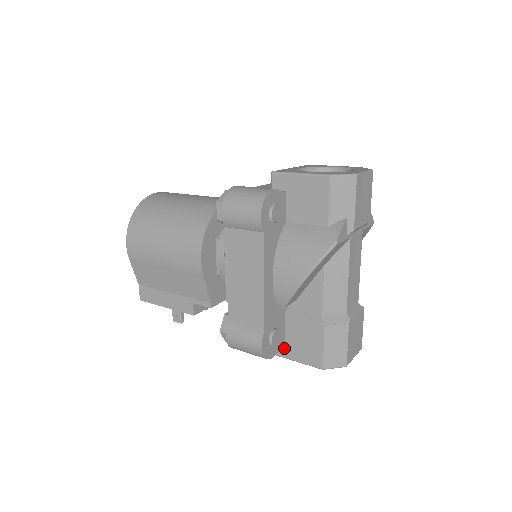
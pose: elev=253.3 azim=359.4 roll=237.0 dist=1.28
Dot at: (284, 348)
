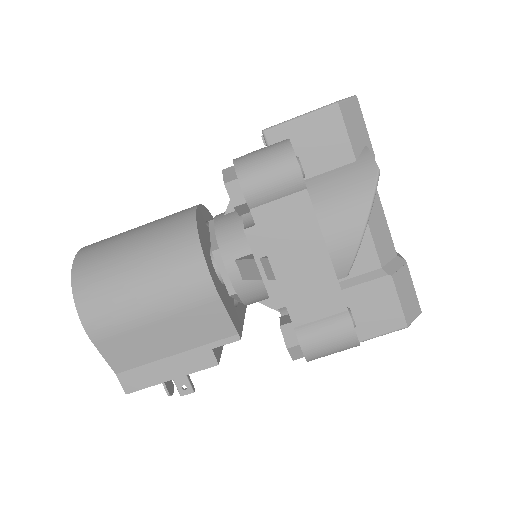
Dot at: occluded
